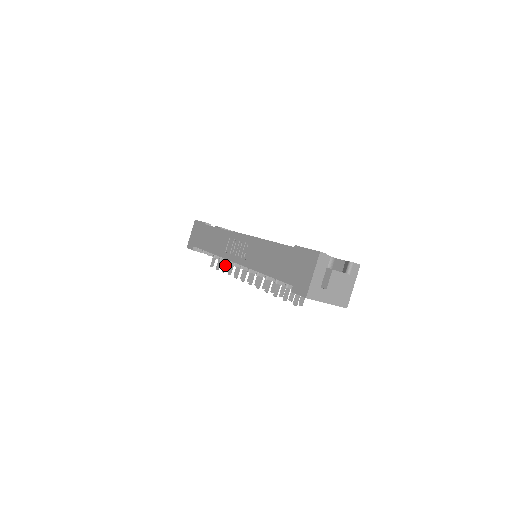
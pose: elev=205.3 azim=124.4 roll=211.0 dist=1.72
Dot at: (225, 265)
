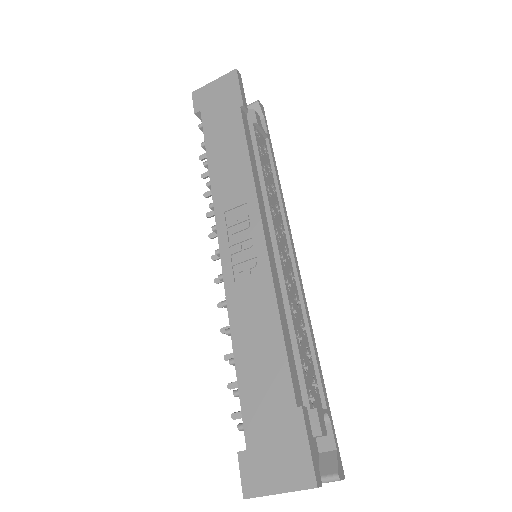
Dot at: occluded
